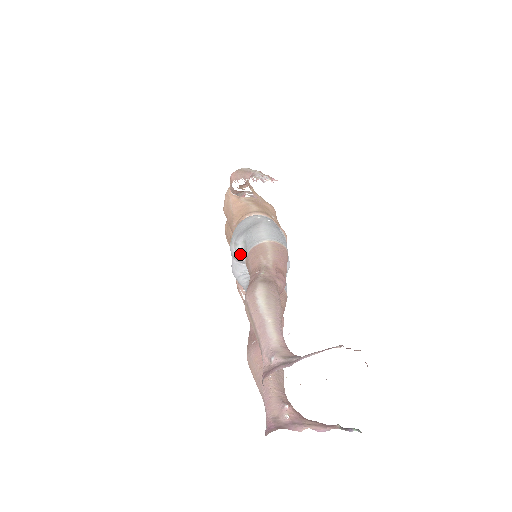
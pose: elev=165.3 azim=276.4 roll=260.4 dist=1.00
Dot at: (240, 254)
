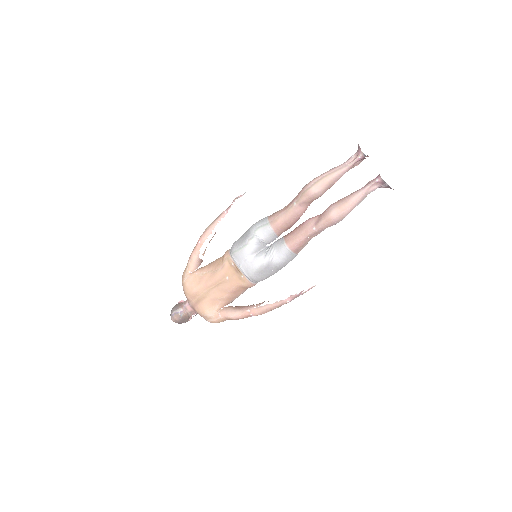
Dot at: (258, 240)
